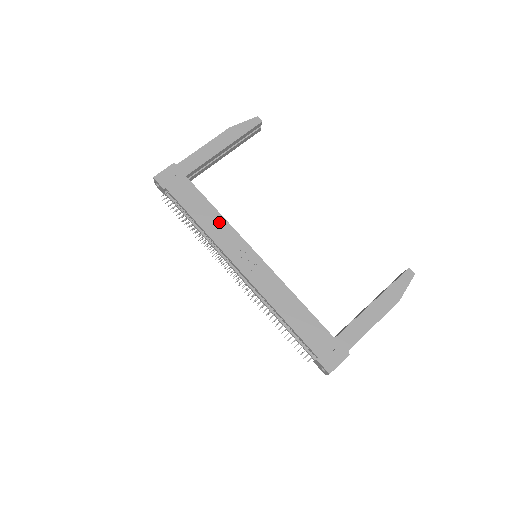
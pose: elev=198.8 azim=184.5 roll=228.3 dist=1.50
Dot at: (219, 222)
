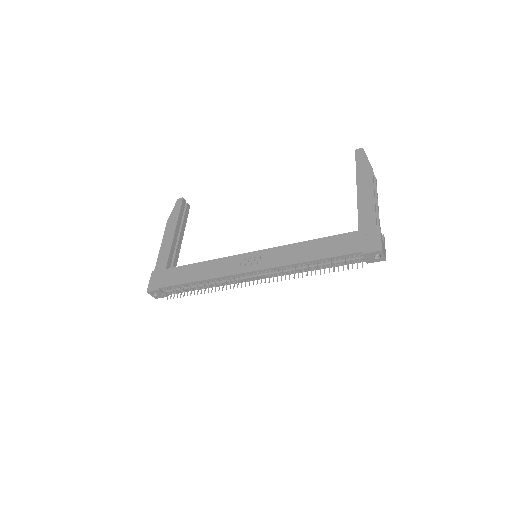
Dot at: (211, 265)
